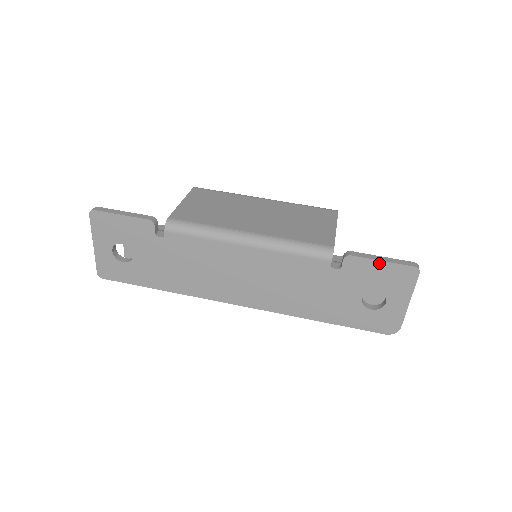
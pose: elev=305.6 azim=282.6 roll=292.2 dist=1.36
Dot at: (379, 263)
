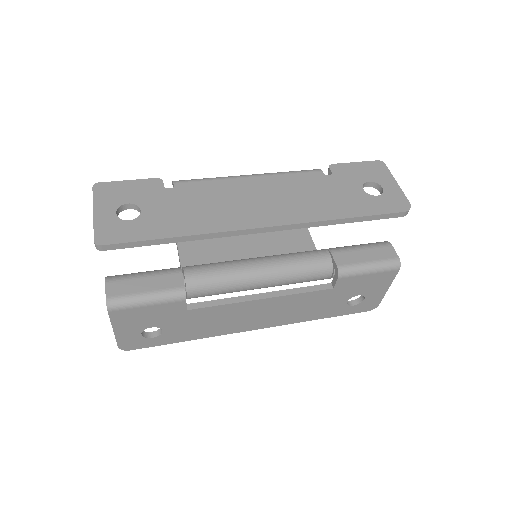
Dot at: (354, 164)
